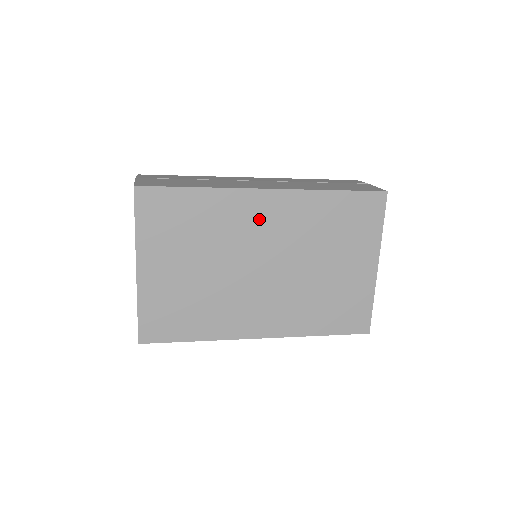
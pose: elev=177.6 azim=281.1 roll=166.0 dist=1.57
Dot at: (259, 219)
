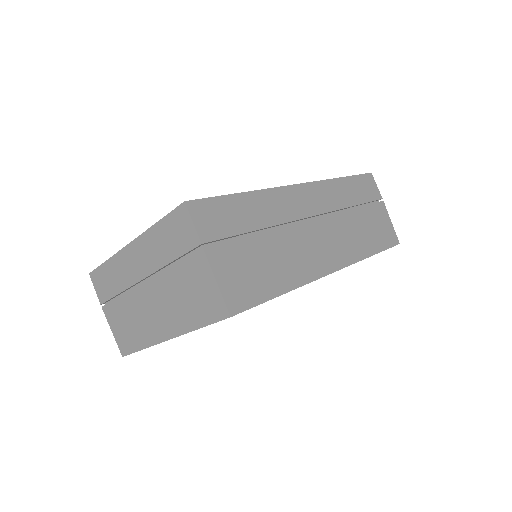
Dot at: occluded
